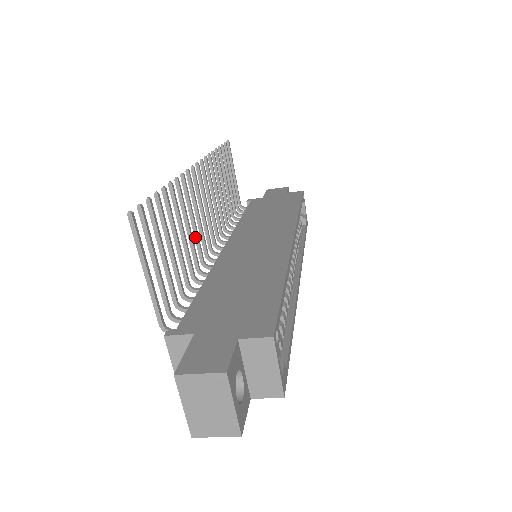
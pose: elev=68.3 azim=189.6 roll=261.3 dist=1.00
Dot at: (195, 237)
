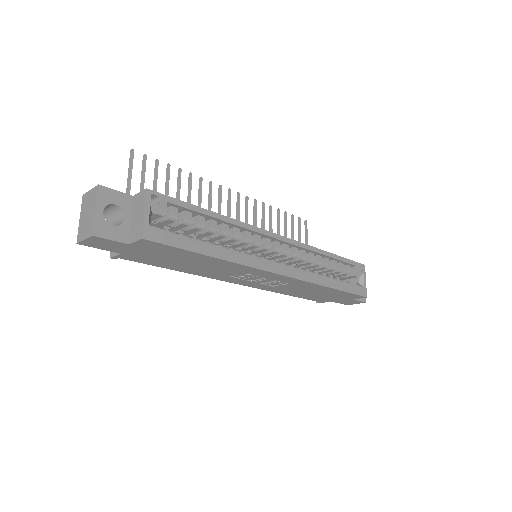
Dot at: occluded
